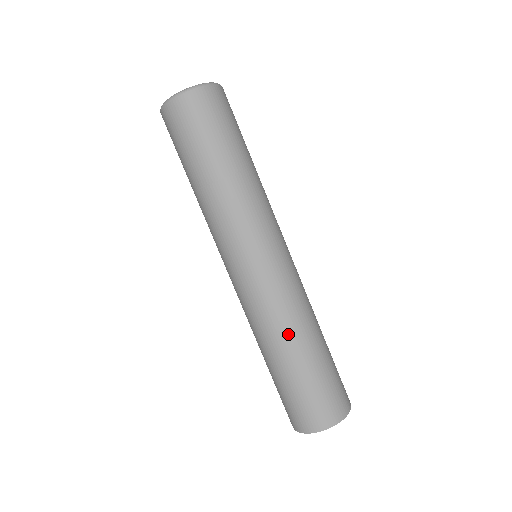
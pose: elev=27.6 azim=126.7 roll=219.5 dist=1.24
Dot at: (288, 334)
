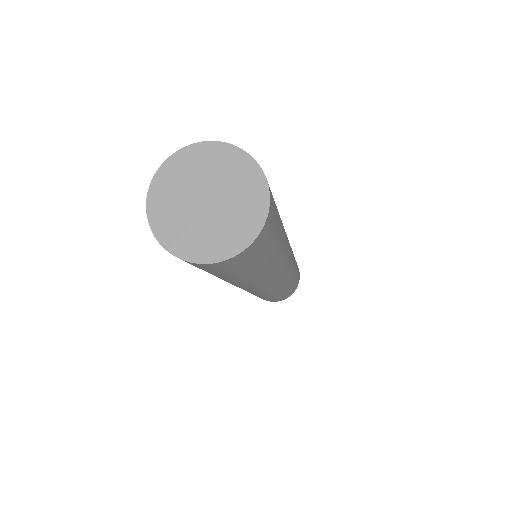
Dot at: occluded
